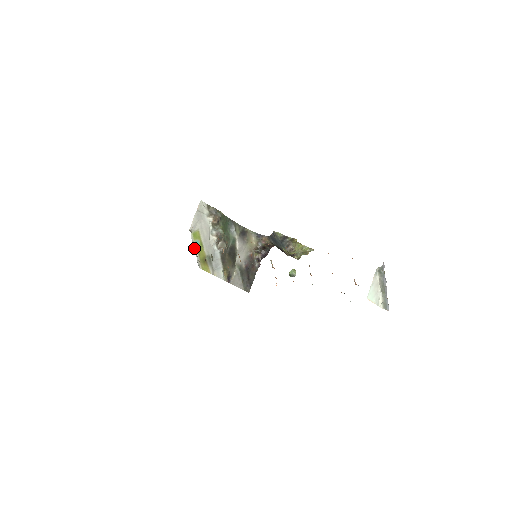
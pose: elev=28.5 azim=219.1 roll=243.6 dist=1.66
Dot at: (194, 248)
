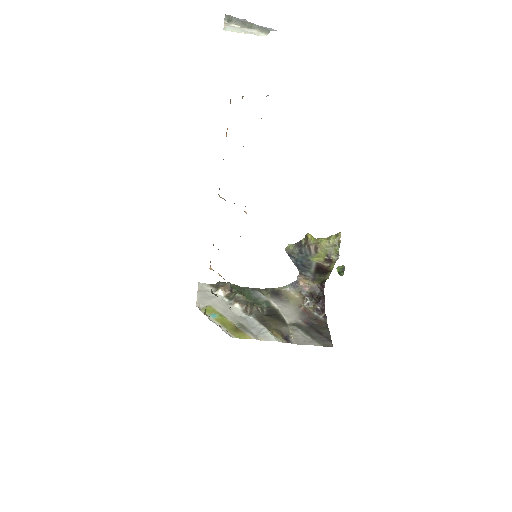
Dot at: occluded
